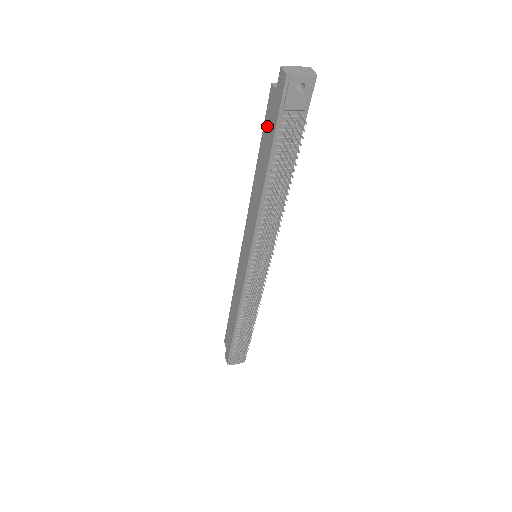
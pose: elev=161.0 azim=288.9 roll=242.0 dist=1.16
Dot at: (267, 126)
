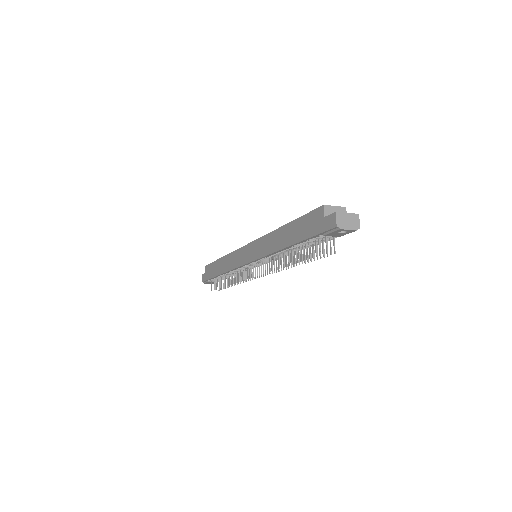
Dot at: (306, 222)
